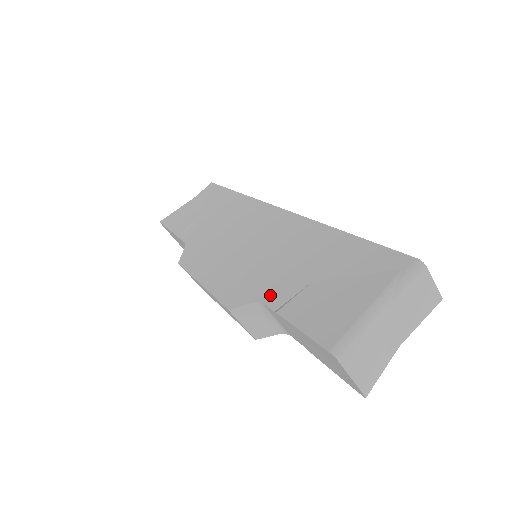
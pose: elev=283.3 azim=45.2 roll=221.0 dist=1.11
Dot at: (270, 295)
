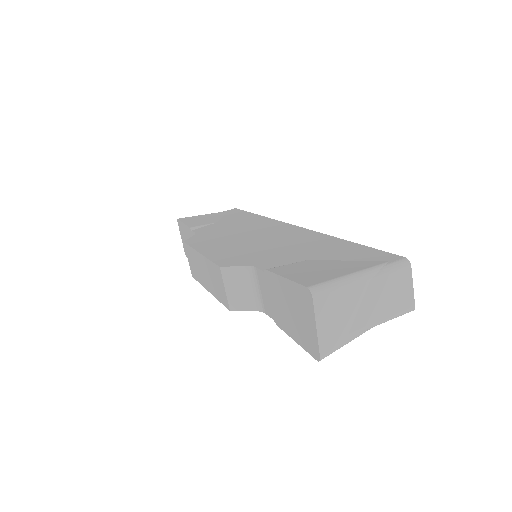
Dot at: (264, 263)
